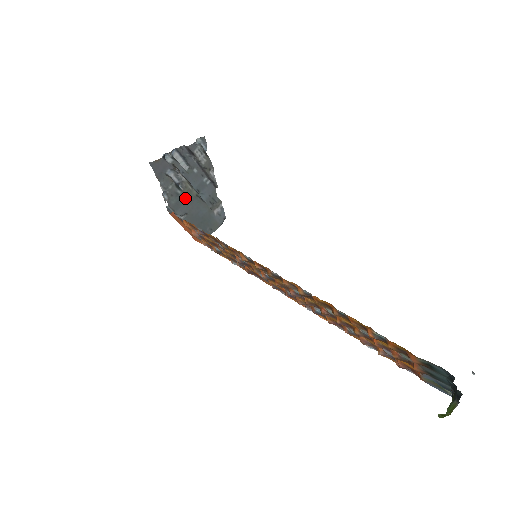
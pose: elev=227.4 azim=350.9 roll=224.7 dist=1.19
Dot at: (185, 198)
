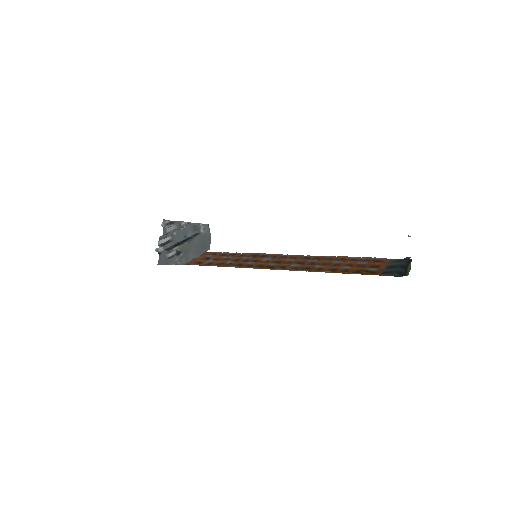
Dot at: (186, 251)
